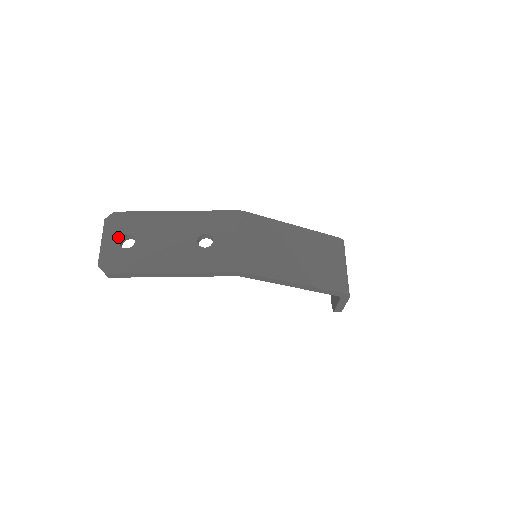
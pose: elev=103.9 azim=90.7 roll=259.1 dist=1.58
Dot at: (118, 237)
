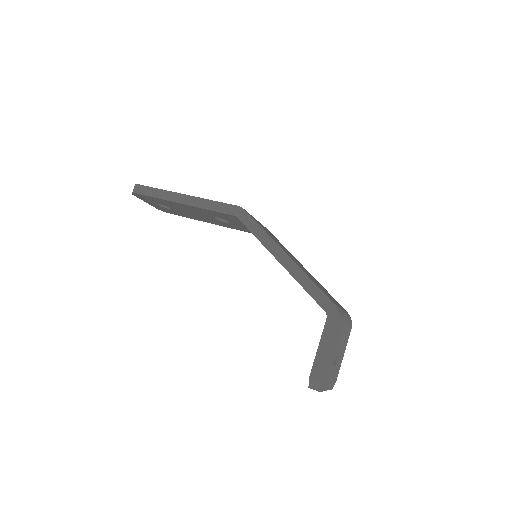
Dot at: occluded
